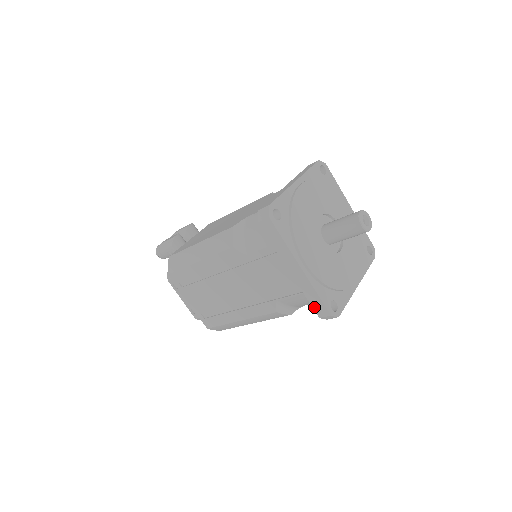
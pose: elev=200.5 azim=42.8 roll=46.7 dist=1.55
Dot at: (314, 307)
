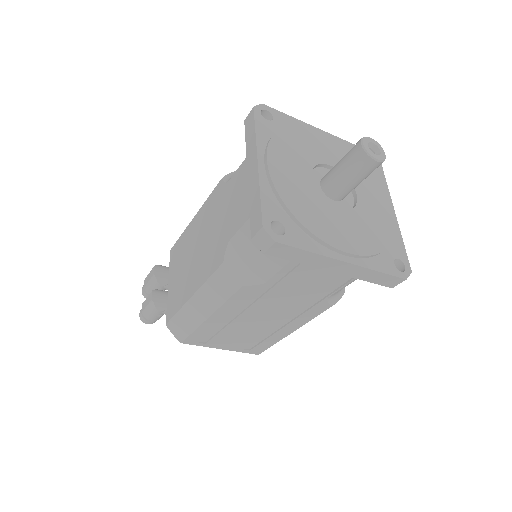
Dot at: (381, 284)
